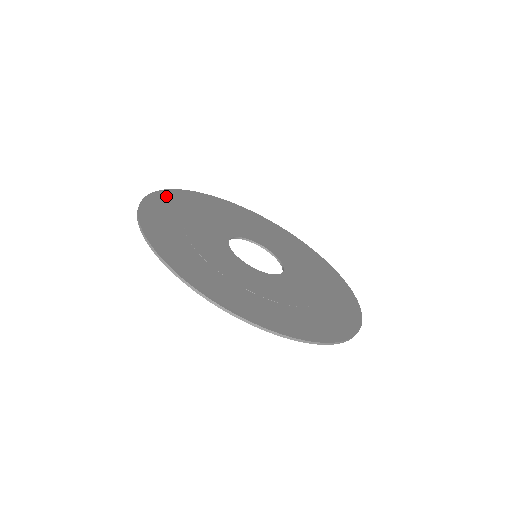
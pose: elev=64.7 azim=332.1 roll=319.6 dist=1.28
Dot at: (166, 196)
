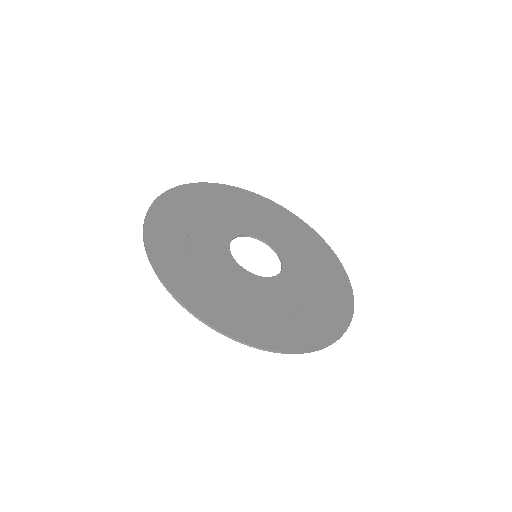
Dot at: (161, 209)
